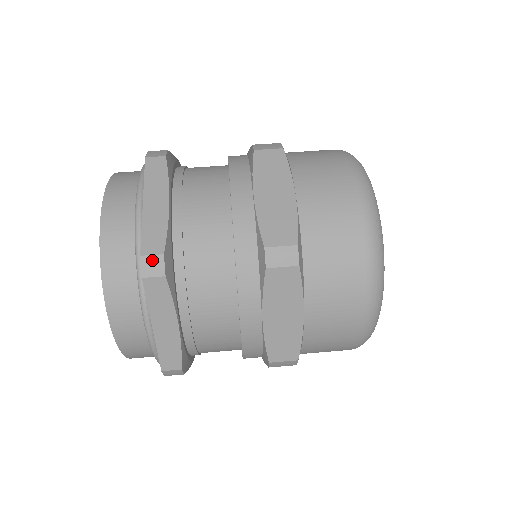
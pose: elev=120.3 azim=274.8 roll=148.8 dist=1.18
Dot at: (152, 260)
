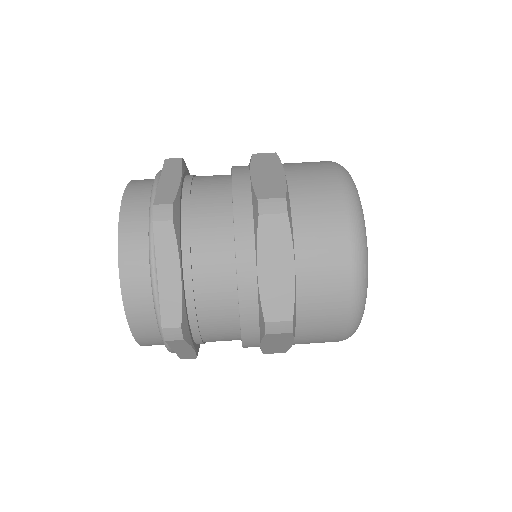
Dot at: (162, 208)
